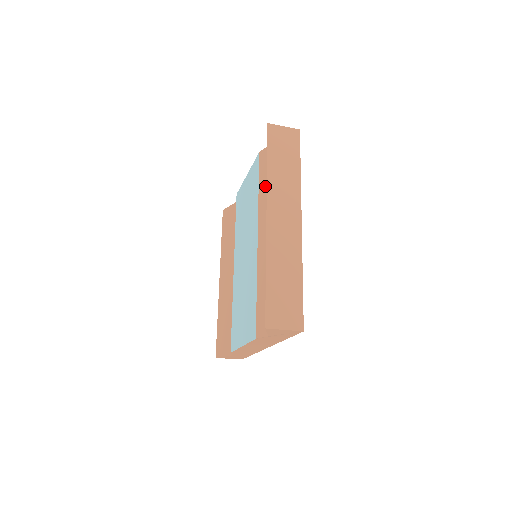
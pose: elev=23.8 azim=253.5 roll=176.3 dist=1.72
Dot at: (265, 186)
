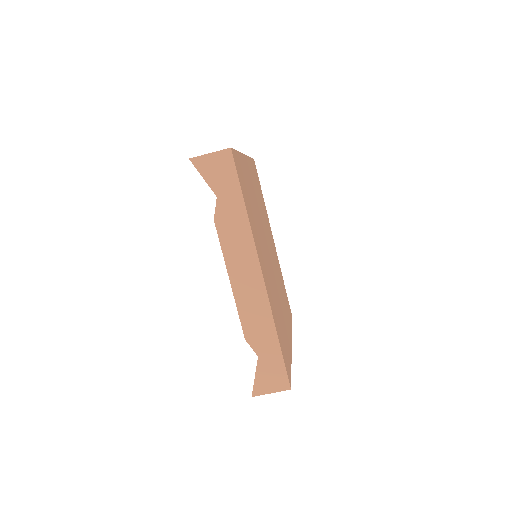
Dot at: occluded
